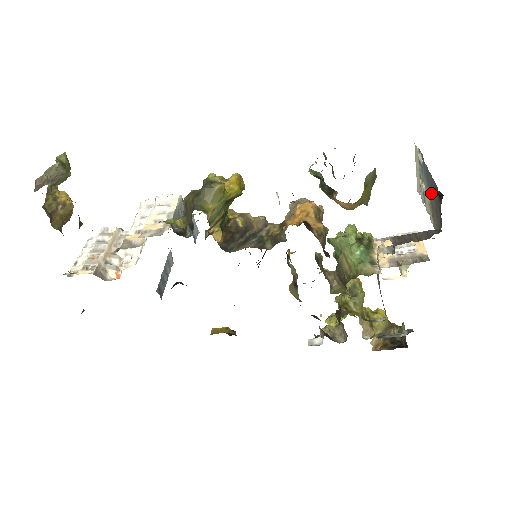
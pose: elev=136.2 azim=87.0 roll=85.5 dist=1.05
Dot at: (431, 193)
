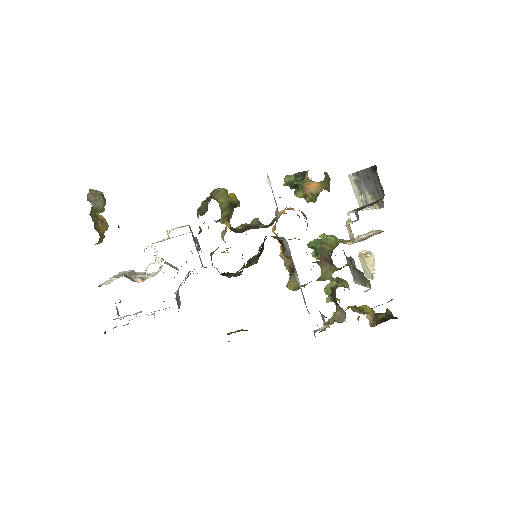
Dot at: (369, 183)
